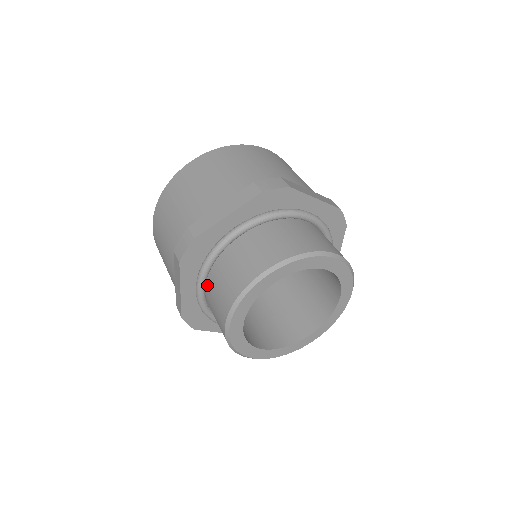
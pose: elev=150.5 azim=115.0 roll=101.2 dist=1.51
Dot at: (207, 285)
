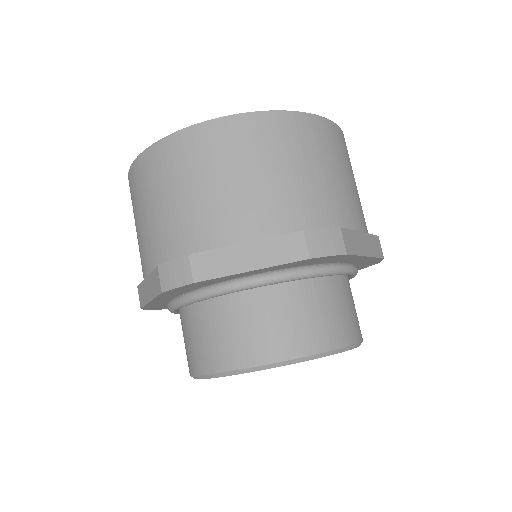
Dot at: (187, 308)
